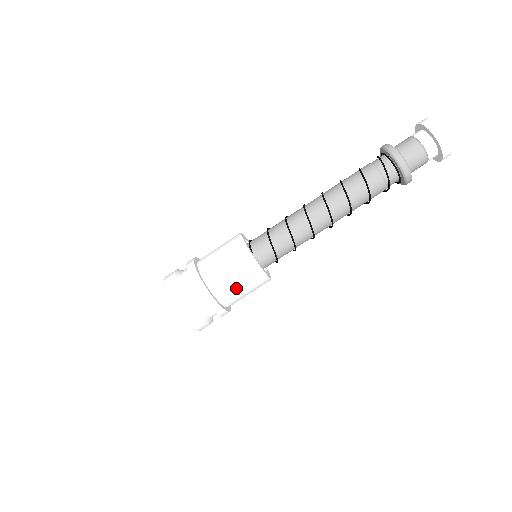
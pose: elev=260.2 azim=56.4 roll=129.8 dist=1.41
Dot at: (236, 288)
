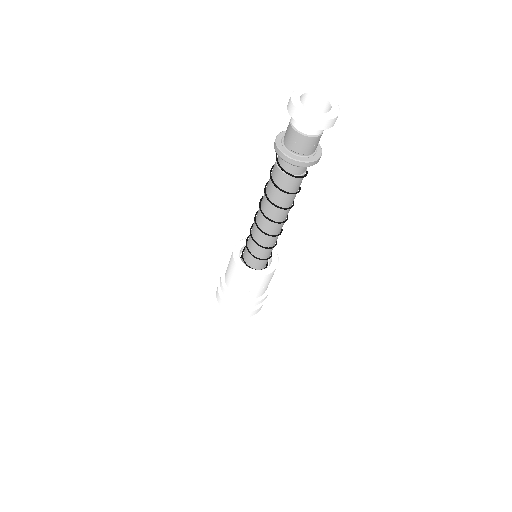
Dot at: (239, 286)
